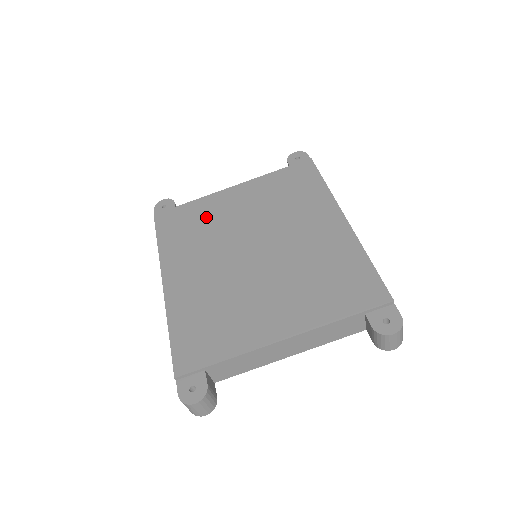
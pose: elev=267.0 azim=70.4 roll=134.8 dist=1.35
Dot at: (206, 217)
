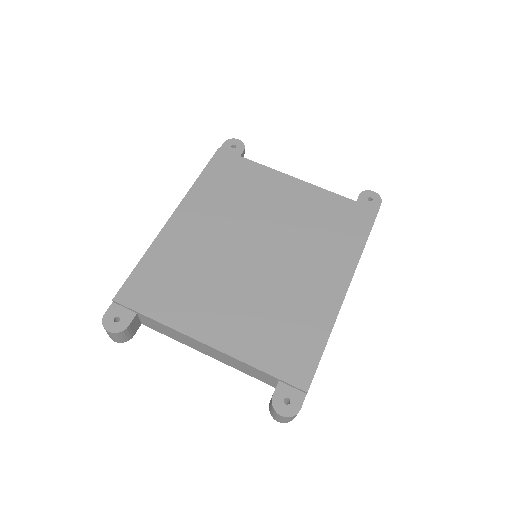
Dot at: (252, 188)
